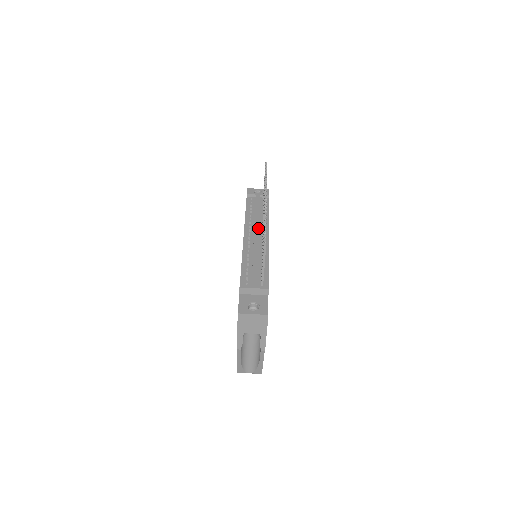
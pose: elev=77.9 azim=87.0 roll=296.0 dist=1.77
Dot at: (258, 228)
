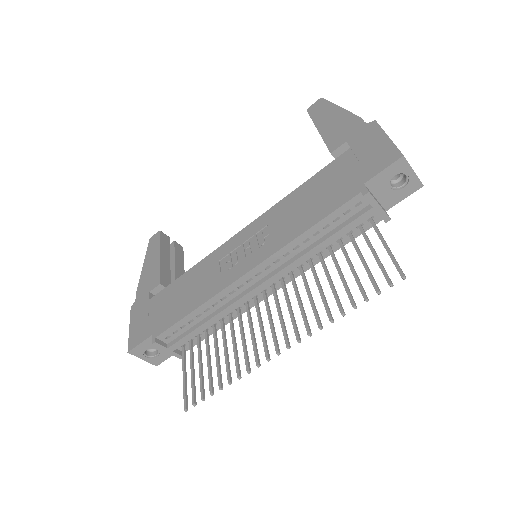
Dot at: occluded
